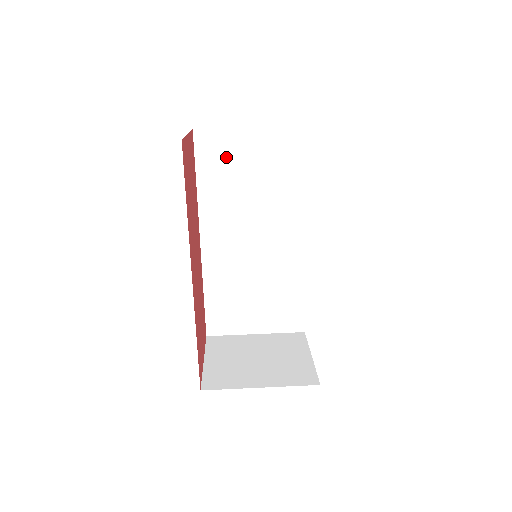
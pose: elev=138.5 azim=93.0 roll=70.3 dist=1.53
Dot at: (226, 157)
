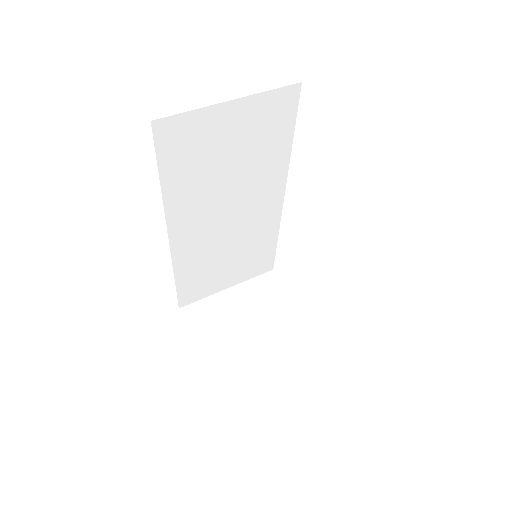
Dot at: (198, 143)
